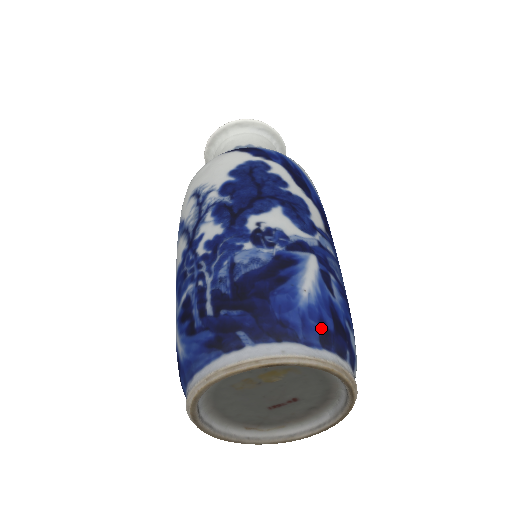
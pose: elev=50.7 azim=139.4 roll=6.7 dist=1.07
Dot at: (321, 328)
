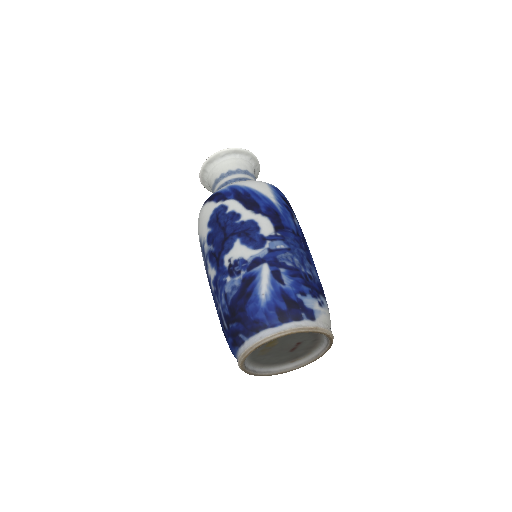
Dot at: (278, 313)
